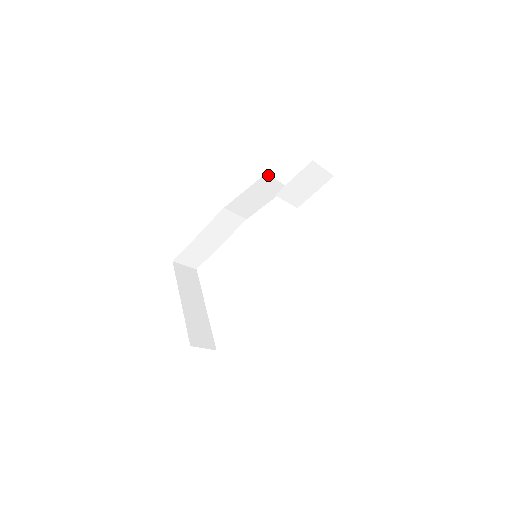
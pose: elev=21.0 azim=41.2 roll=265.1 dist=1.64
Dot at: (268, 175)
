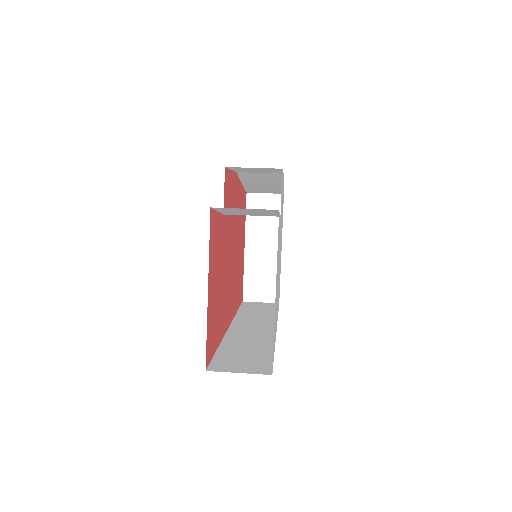
Dot at: occluded
